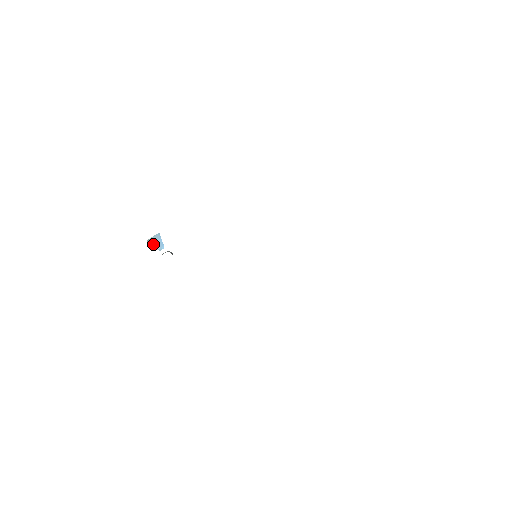
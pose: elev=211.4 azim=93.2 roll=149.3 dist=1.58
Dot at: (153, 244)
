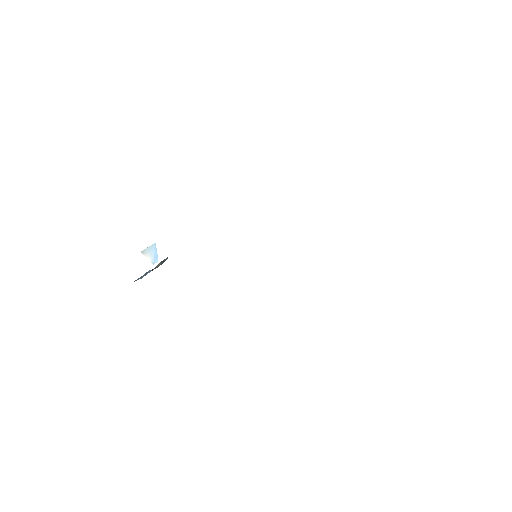
Dot at: (147, 256)
